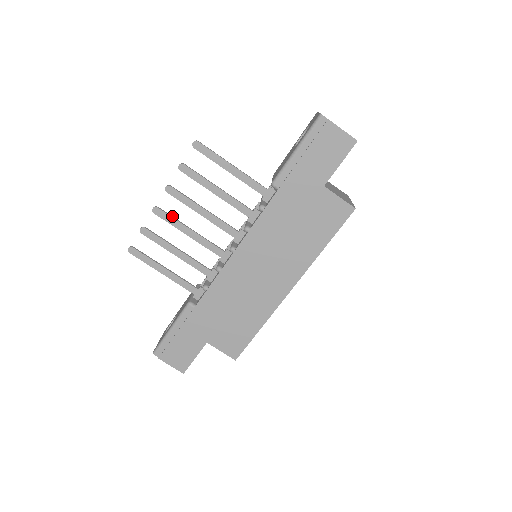
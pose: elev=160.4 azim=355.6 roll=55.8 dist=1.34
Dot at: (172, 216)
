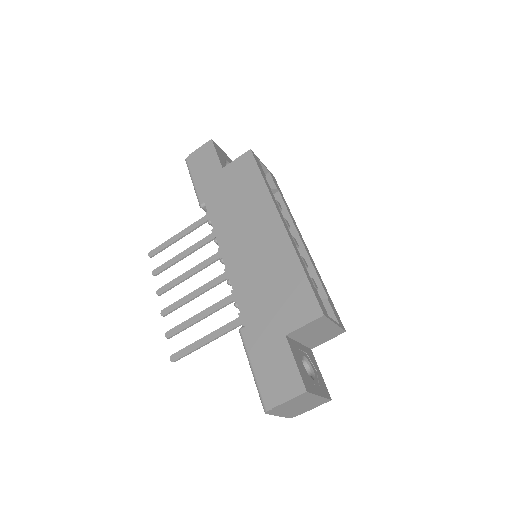
Dot at: (176, 303)
